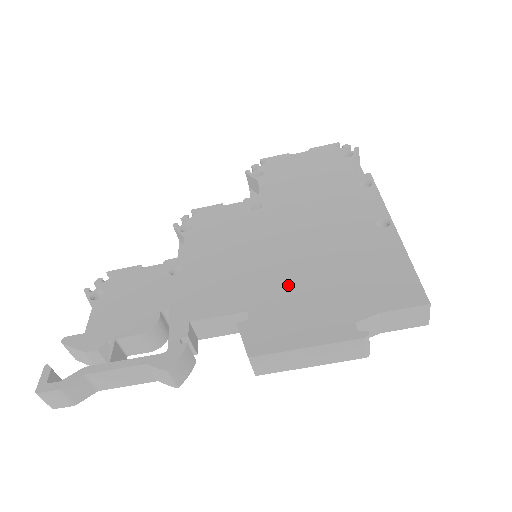
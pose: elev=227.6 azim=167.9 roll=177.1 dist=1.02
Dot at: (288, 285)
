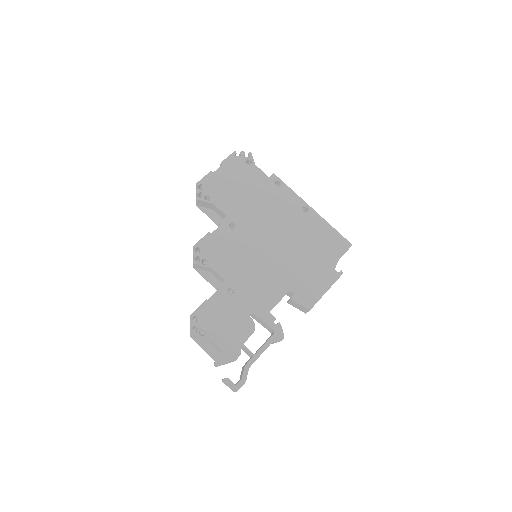
Dot at: (295, 267)
